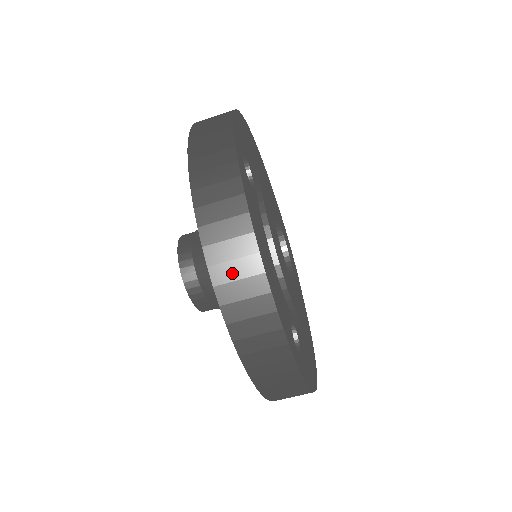
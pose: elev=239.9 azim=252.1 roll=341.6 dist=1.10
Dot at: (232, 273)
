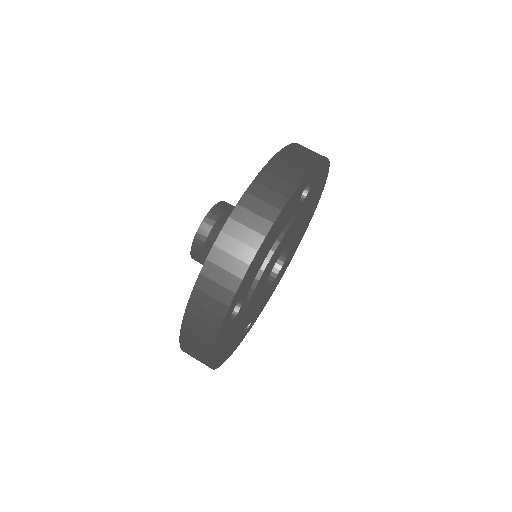
Dot at: occluded
